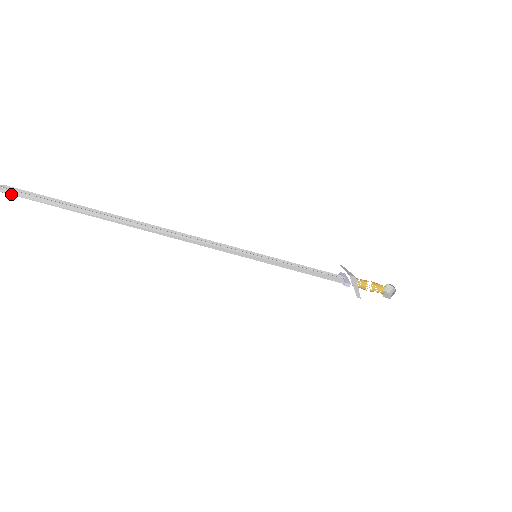
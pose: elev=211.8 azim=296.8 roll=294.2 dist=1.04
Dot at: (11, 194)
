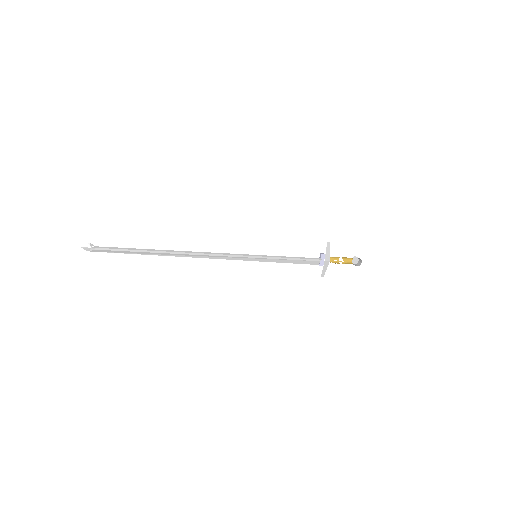
Dot at: occluded
